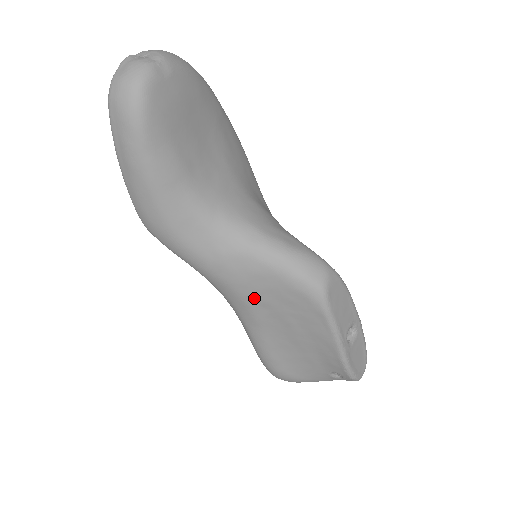
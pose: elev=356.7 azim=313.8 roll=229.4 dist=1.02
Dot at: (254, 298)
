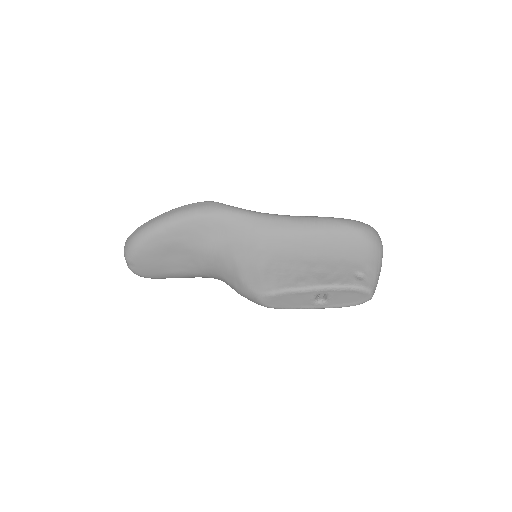
Dot at: occluded
